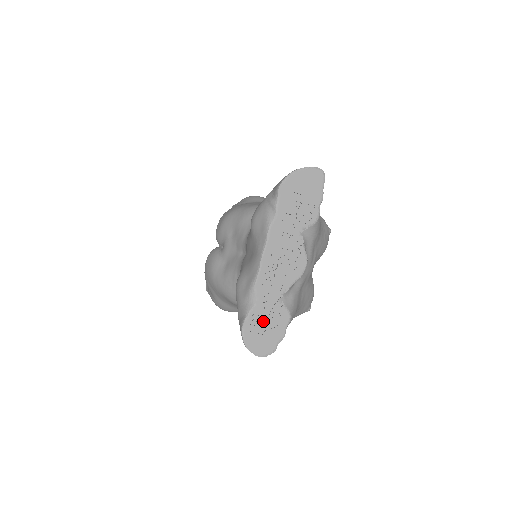
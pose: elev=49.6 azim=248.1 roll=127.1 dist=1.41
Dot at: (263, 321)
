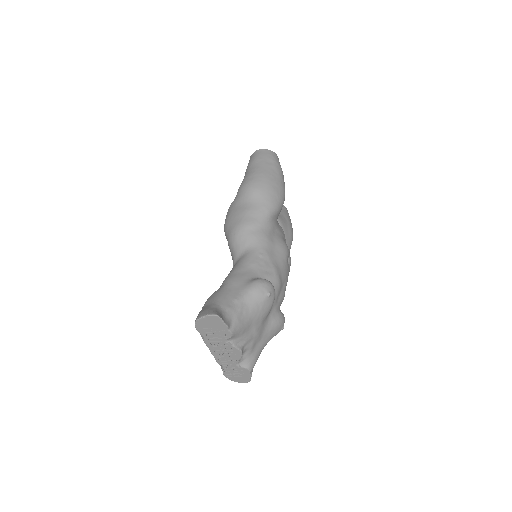
Dot at: (234, 372)
